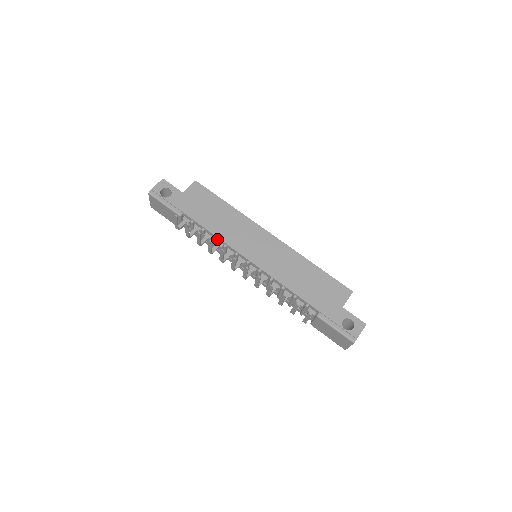
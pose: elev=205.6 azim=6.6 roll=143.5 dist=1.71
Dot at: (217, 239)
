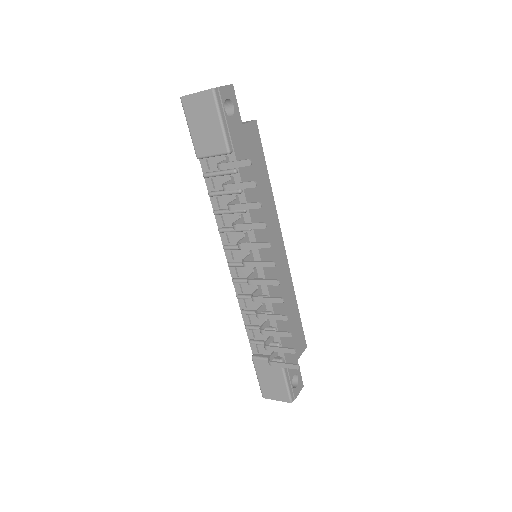
Dot at: (245, 214)
